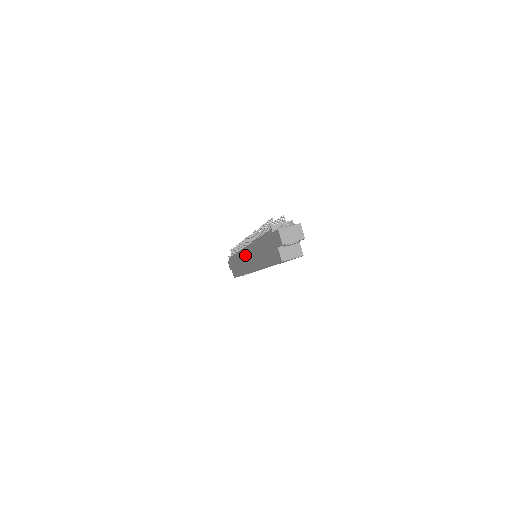
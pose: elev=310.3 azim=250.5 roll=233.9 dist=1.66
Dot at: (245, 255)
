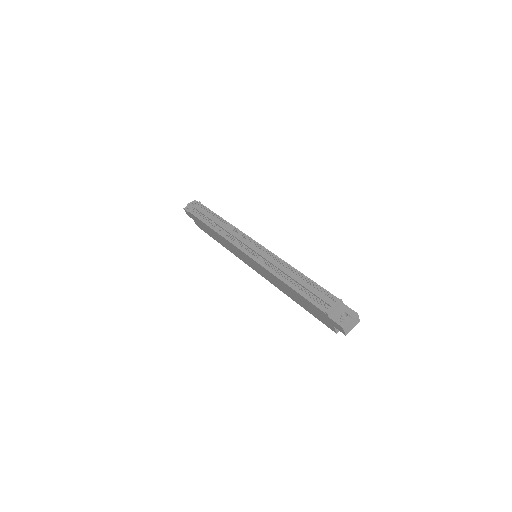
Dot at: (244, 256)
